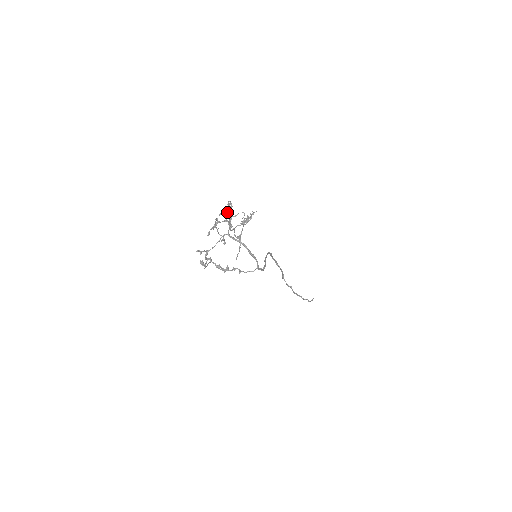
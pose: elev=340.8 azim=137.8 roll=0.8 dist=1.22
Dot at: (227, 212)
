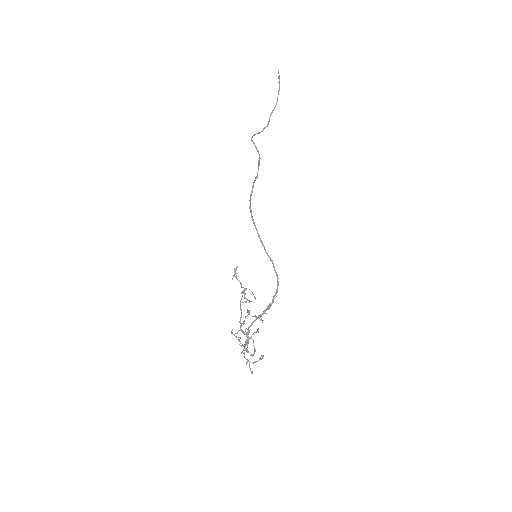
Dot at: (247, 352)
